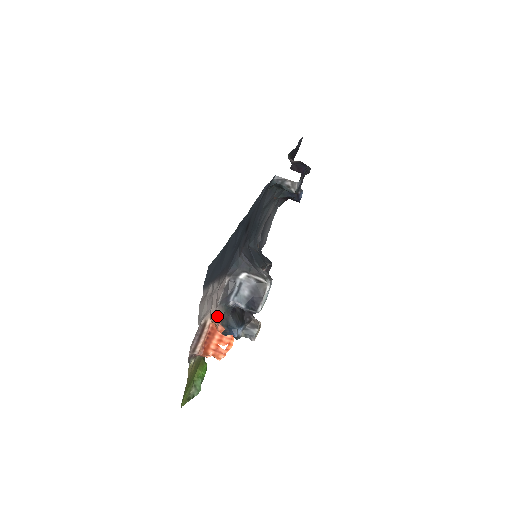
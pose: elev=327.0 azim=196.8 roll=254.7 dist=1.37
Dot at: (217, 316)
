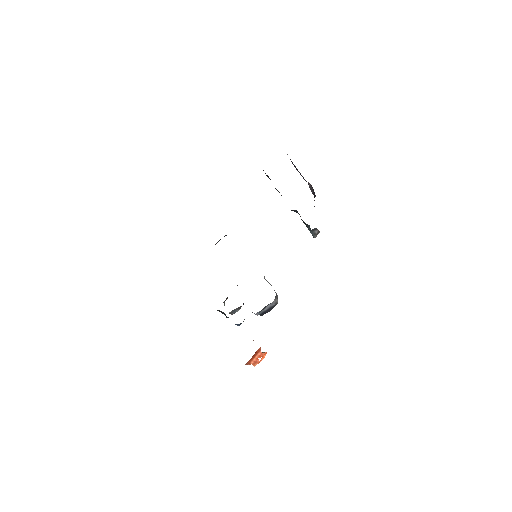
Dot at: occluded
